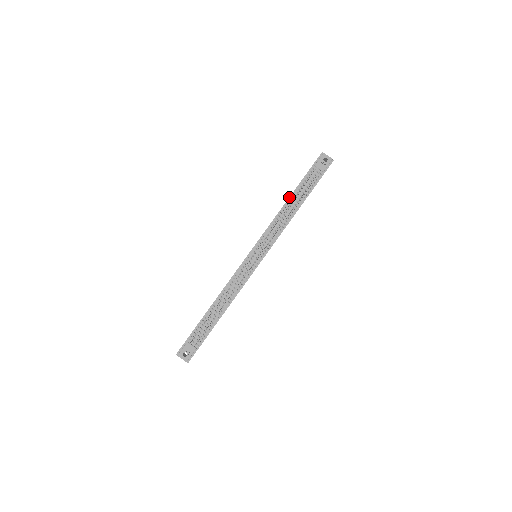
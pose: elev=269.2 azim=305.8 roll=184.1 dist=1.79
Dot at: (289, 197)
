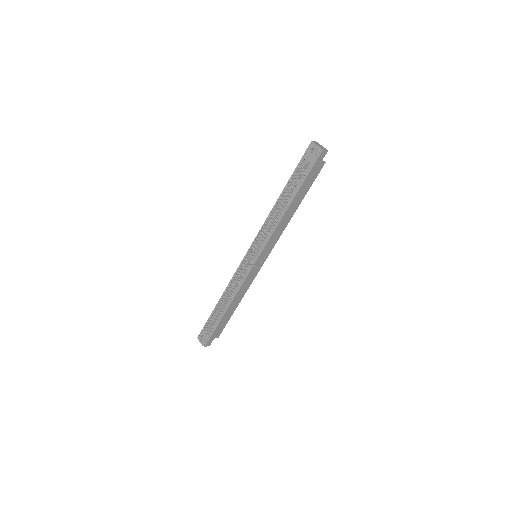
Dot at: occluded
